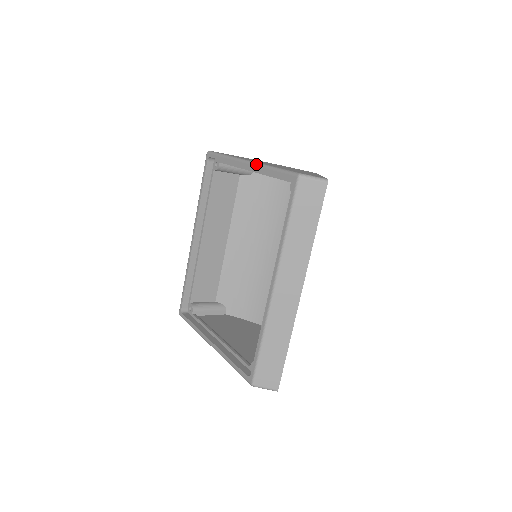
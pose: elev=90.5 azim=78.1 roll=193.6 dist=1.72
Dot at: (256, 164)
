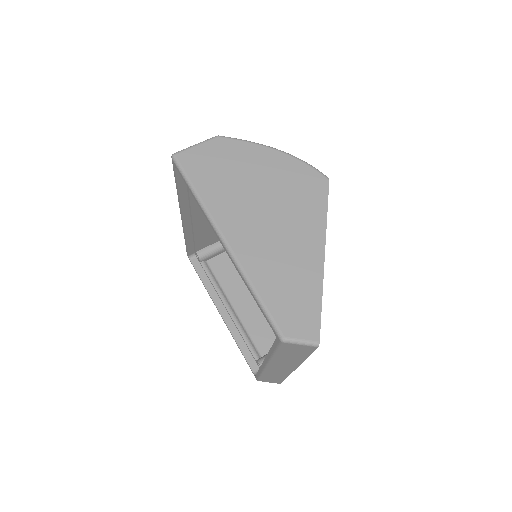
Dot at: (234, 262)
